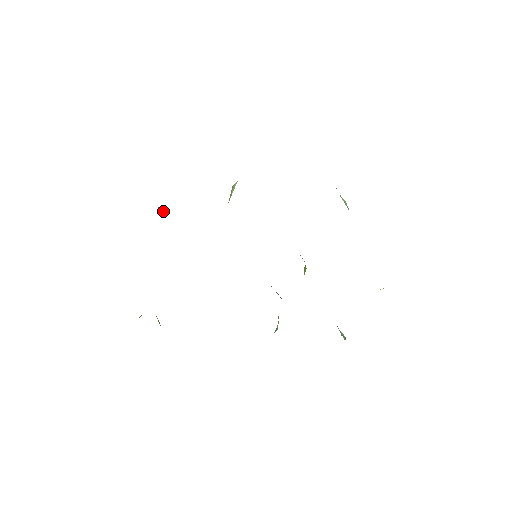
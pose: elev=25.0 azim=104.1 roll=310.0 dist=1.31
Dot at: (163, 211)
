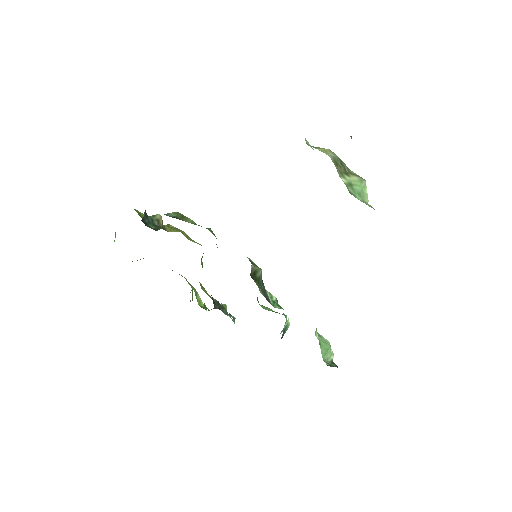
Dot at: (159, 221)
